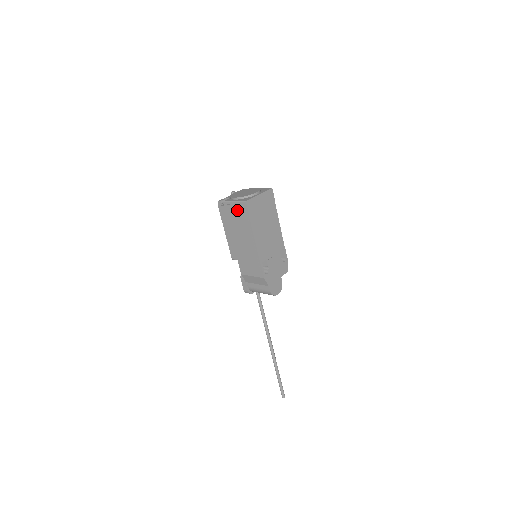
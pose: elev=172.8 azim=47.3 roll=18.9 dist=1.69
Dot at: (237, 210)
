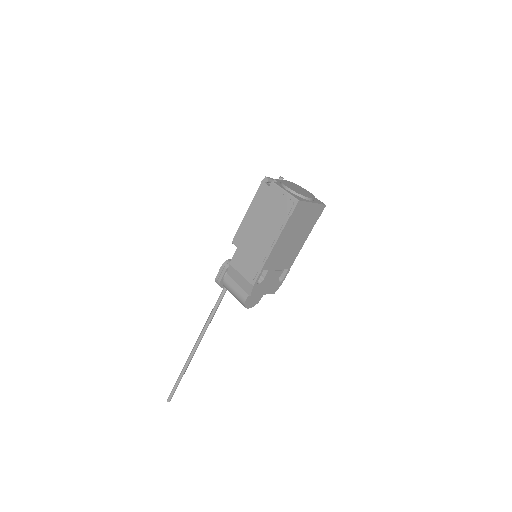
Dot at: (281, 201)
